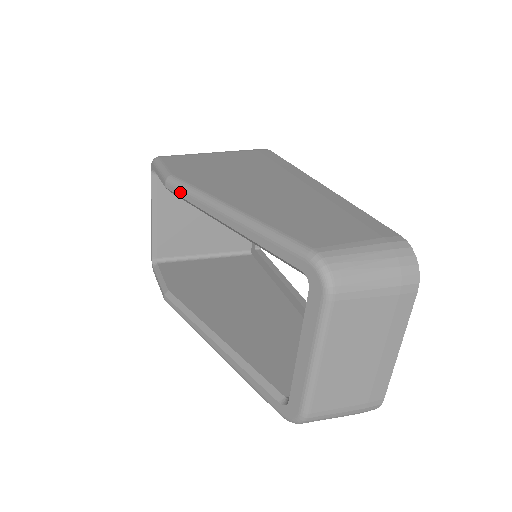
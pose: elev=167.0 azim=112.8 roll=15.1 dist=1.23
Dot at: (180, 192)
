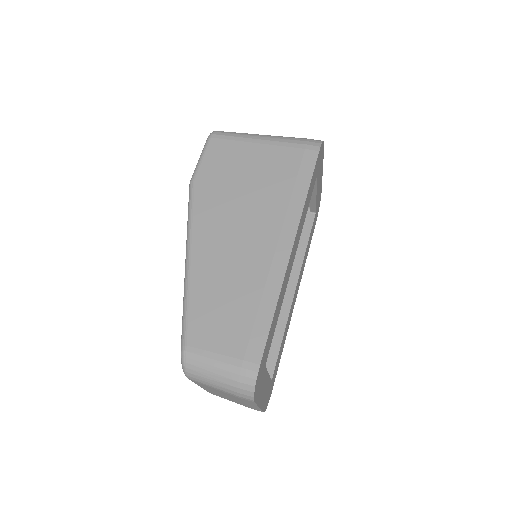
Dot at: (188, 205)
